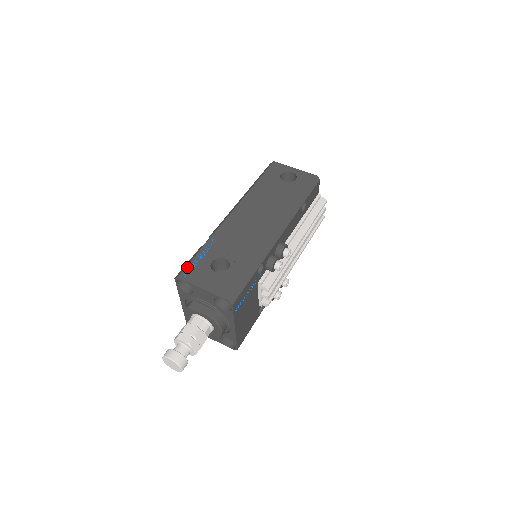
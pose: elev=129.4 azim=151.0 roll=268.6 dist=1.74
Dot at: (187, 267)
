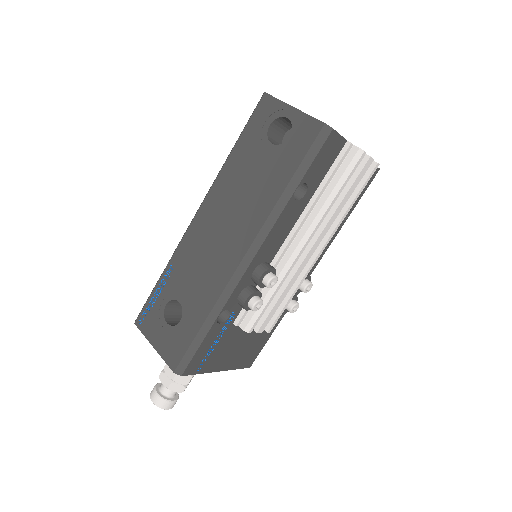
Dot at: (143, 309)
